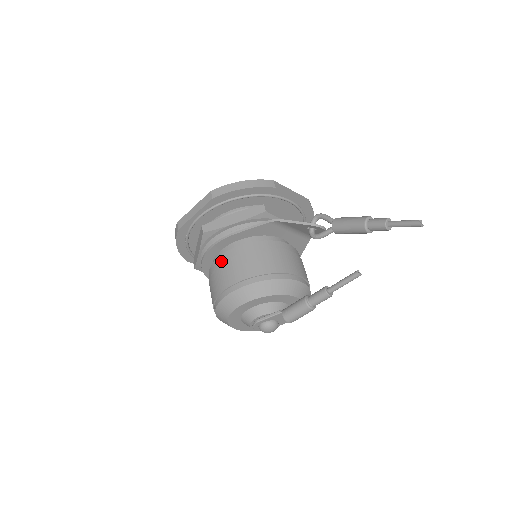
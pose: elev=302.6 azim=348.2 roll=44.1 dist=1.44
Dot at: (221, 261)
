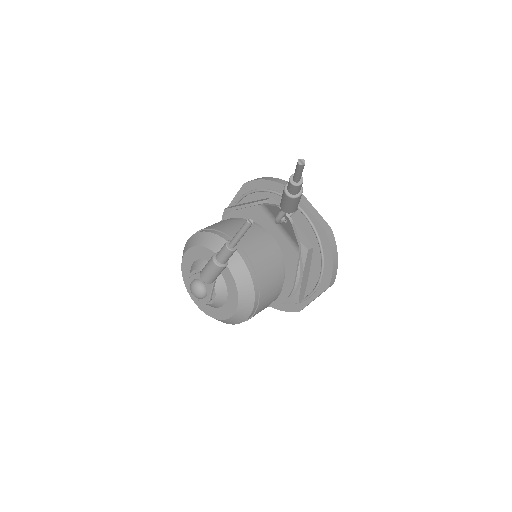
Dot at: occluded
